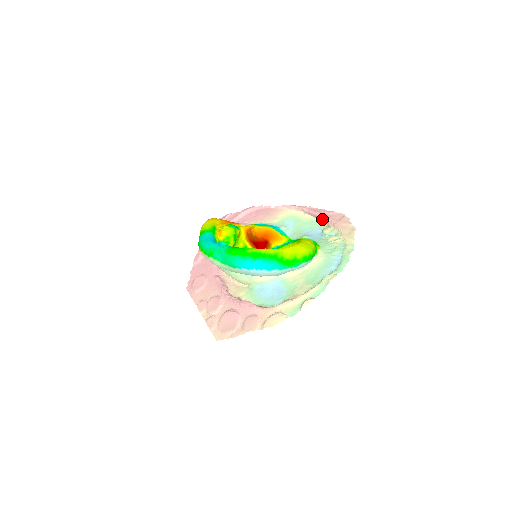
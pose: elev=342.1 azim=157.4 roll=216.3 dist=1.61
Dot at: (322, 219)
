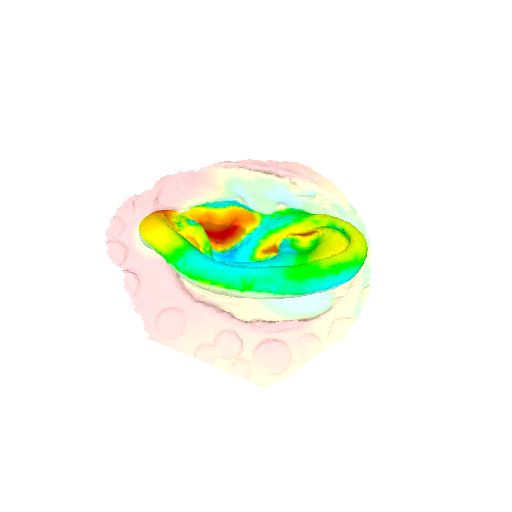
Dot at: (279, 175)
